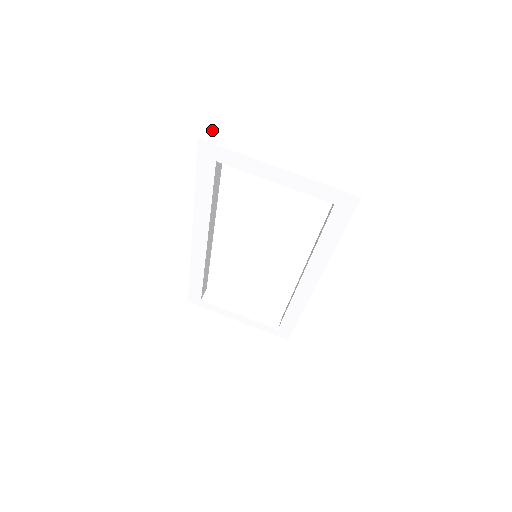
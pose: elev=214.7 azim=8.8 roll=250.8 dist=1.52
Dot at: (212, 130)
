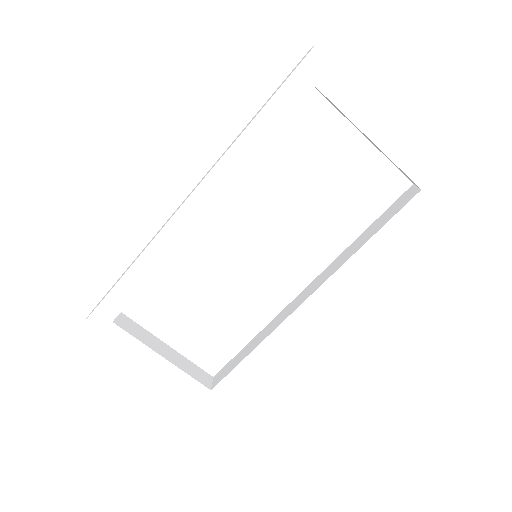
Dot at: occluded
